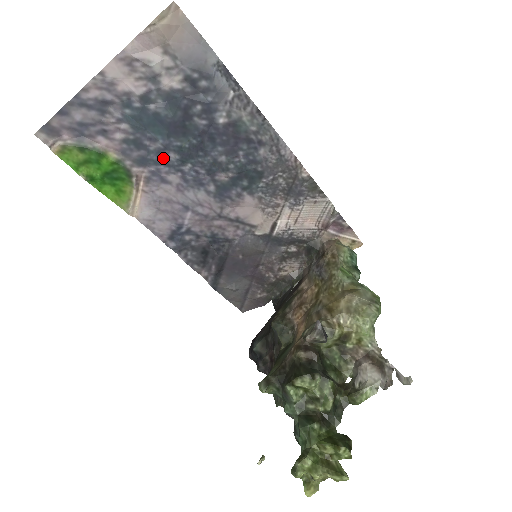
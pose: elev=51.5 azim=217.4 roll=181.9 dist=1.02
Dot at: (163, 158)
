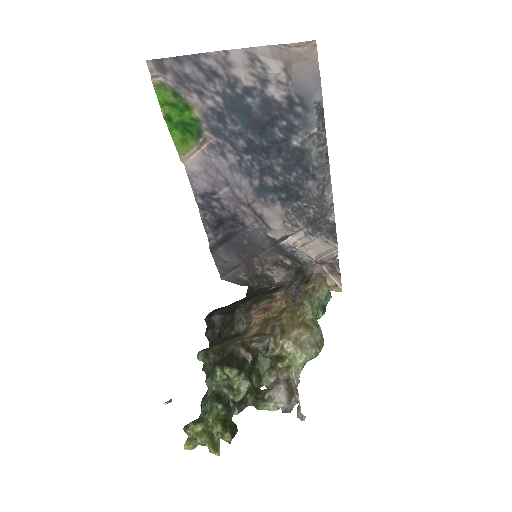
Dot at: (233, 139)
